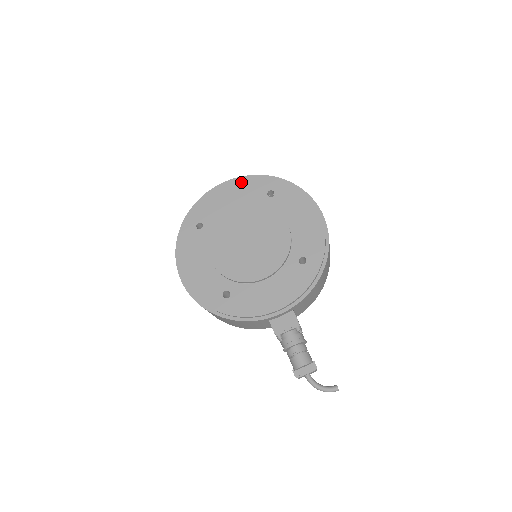
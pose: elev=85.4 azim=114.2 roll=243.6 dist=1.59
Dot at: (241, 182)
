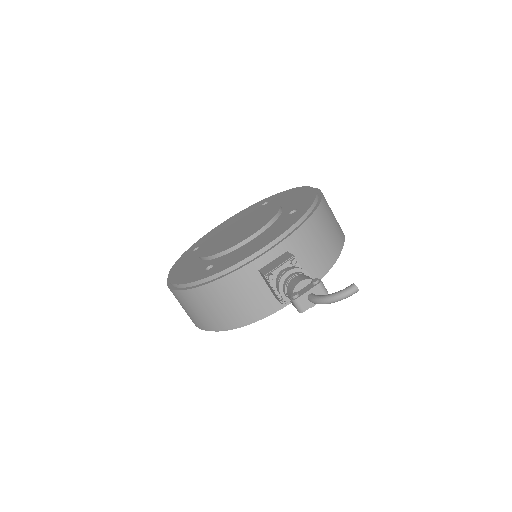
Dot at: (239, 213)
